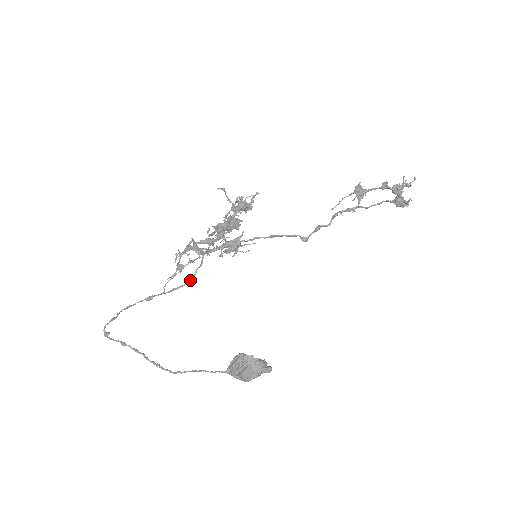
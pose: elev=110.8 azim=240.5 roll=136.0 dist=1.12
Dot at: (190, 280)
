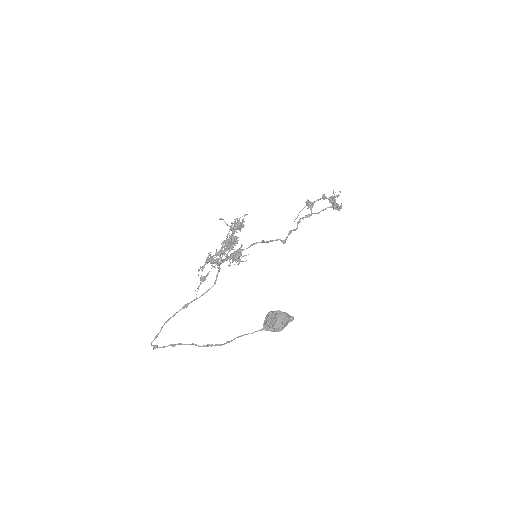
Dot at: (214, 284)
